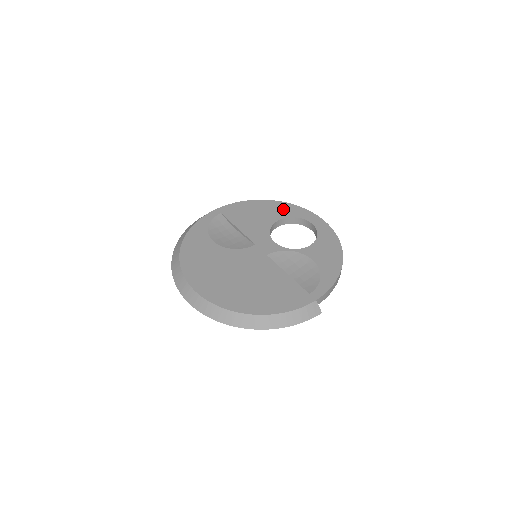
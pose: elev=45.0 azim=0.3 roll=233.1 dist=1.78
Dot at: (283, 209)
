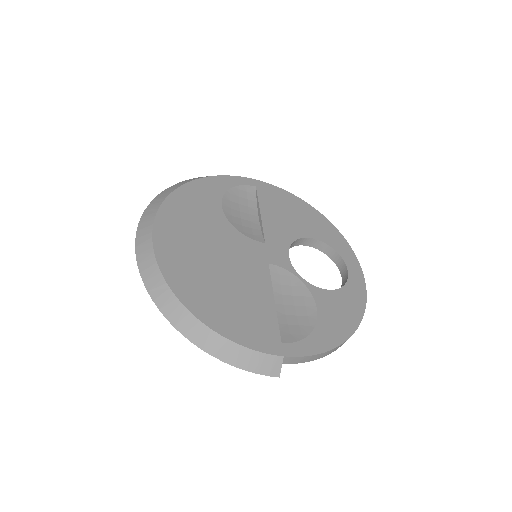
Dot at: (327, 231)
